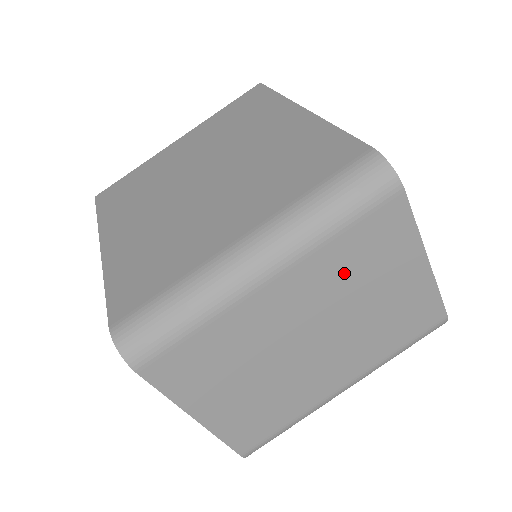
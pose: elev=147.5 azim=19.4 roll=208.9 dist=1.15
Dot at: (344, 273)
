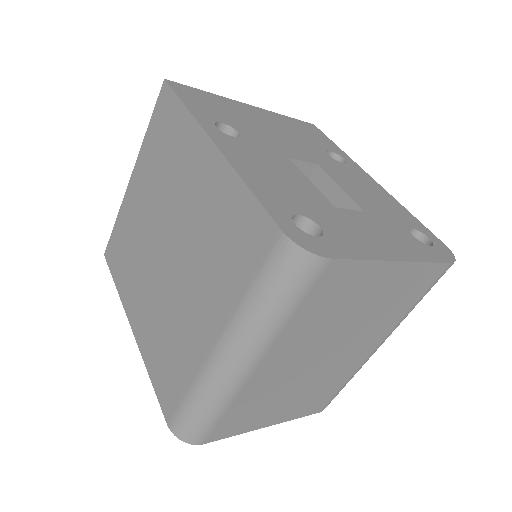
Dot at: (318, 322)
